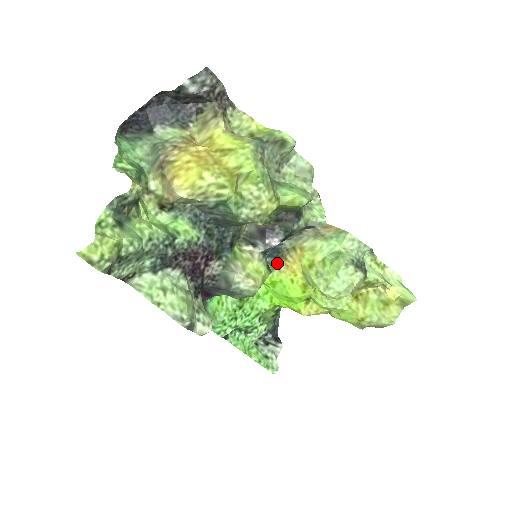
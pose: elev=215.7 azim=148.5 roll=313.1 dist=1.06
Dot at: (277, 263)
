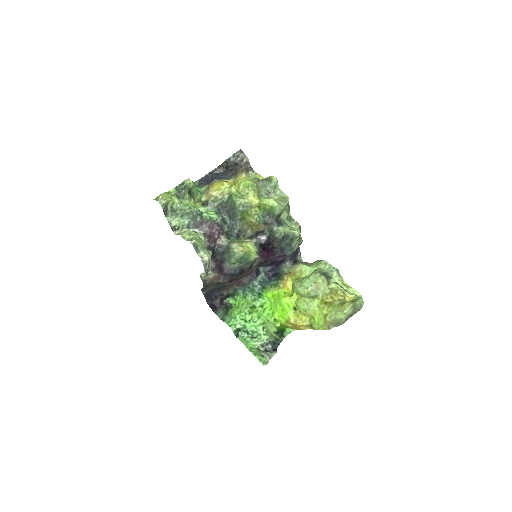
Dot at: (278, 283)
